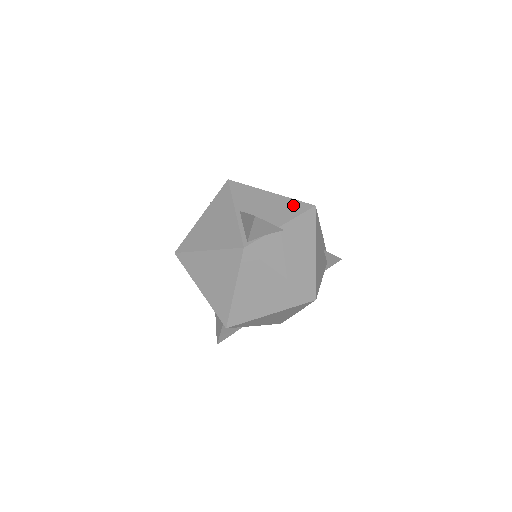
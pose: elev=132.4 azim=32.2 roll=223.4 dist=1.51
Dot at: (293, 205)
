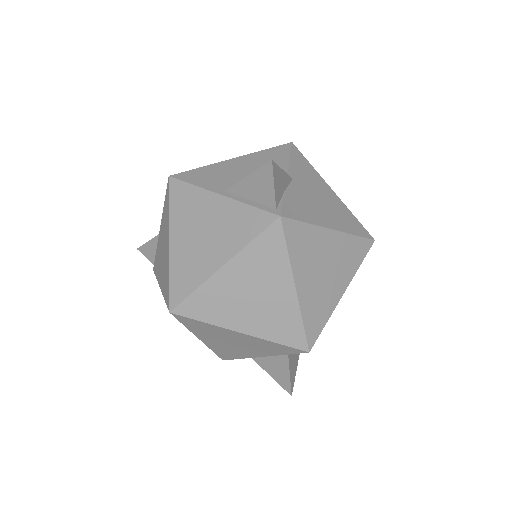
Dot at: (271, 154)
